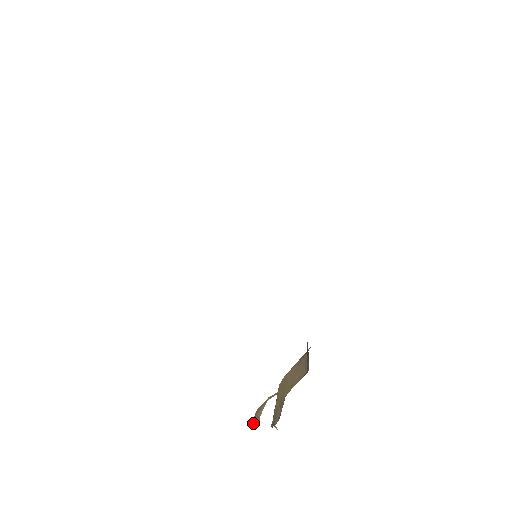
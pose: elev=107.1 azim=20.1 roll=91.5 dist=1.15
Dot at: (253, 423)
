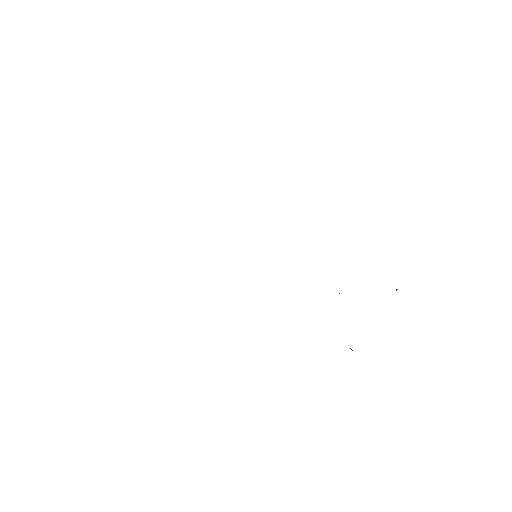
Dot at: occluded
